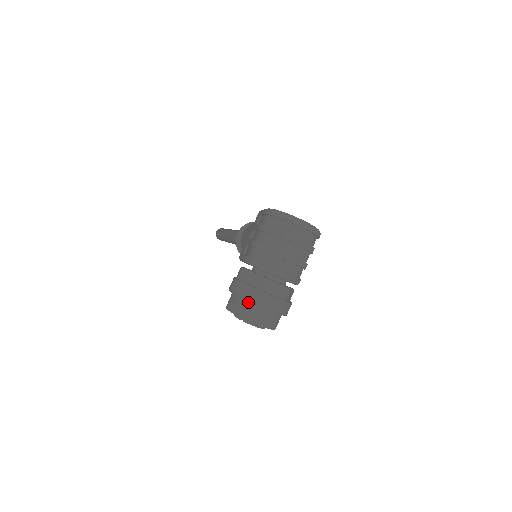
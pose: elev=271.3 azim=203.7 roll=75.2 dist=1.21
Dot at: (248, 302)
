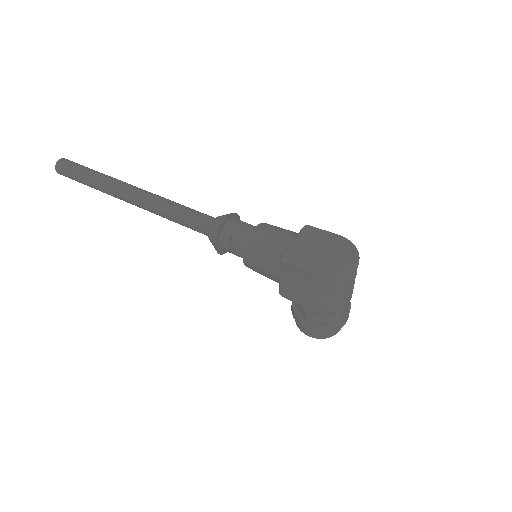
Dot at: (333, 329)
